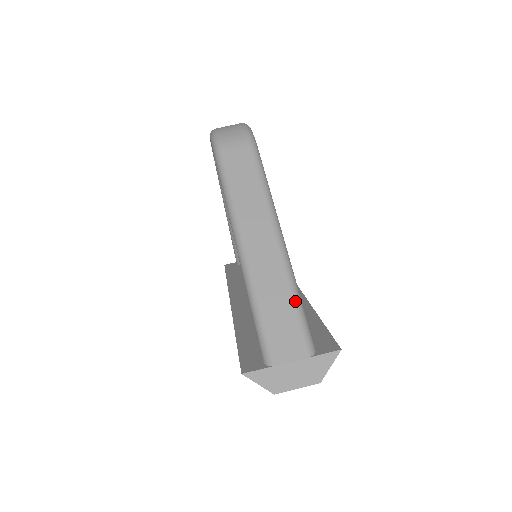
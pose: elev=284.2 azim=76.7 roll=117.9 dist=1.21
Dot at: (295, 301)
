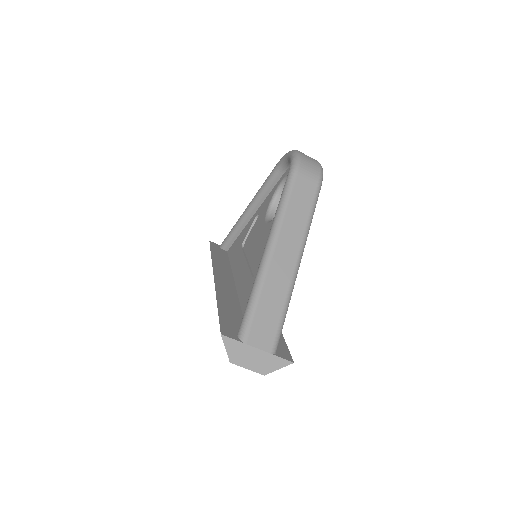
Dot at: (284, 310)
